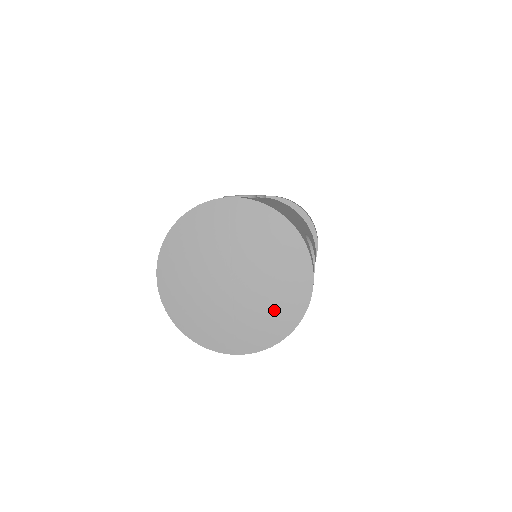
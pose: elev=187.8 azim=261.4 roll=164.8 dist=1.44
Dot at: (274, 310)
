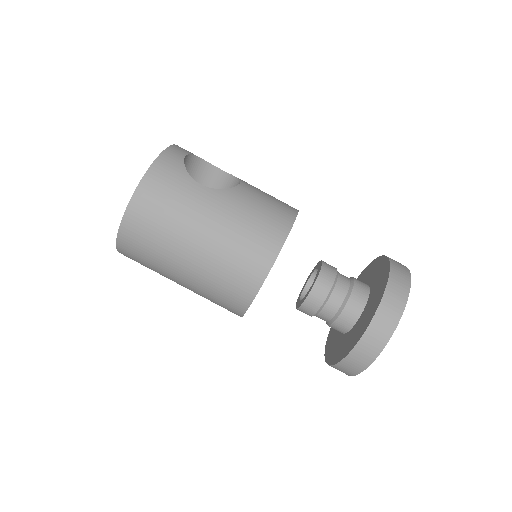
Dot at: occluded
